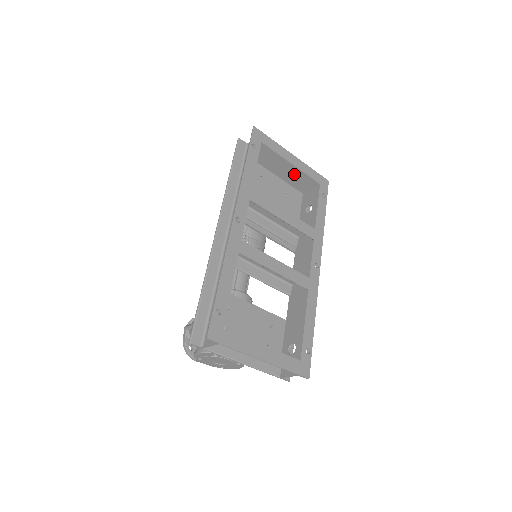
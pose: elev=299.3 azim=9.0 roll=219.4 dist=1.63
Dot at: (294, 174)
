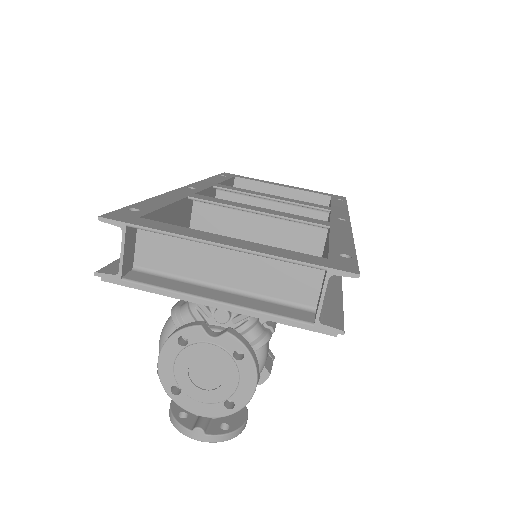
Dot at: occluded
